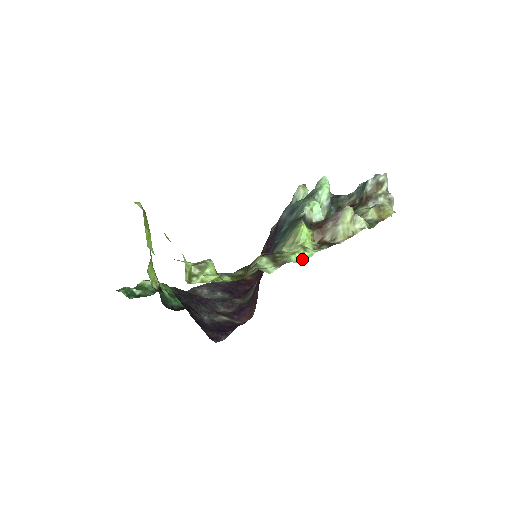
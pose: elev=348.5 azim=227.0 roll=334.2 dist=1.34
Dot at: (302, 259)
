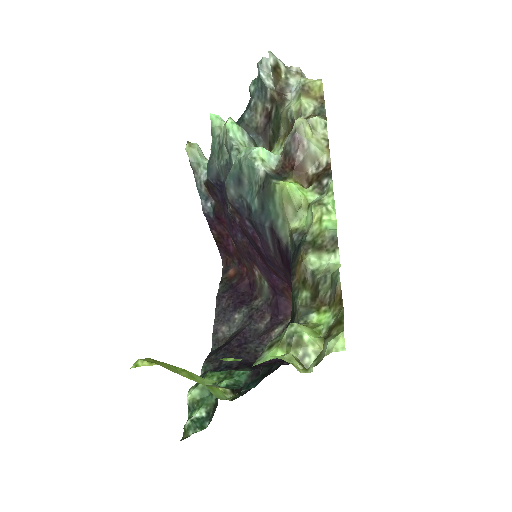
Dot at: (333, 216)
